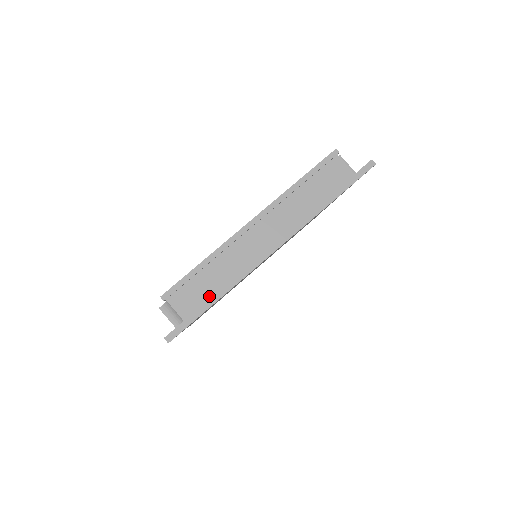
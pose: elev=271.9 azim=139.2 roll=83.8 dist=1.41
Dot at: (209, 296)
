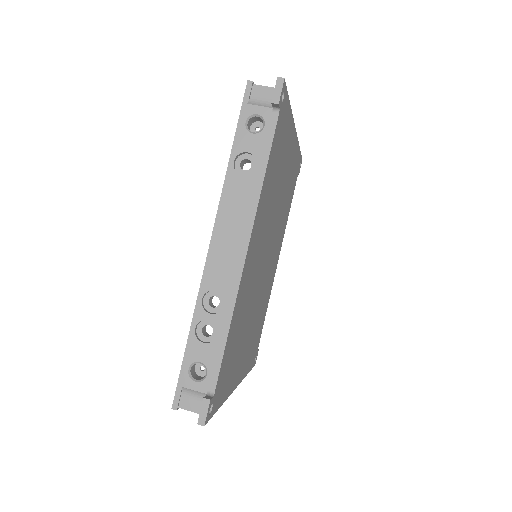
Dot at: occluded
